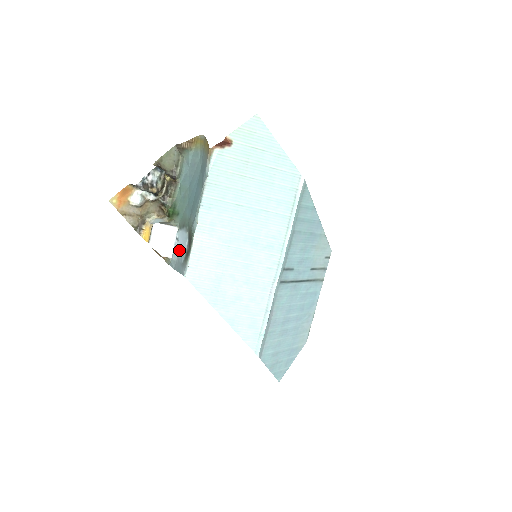
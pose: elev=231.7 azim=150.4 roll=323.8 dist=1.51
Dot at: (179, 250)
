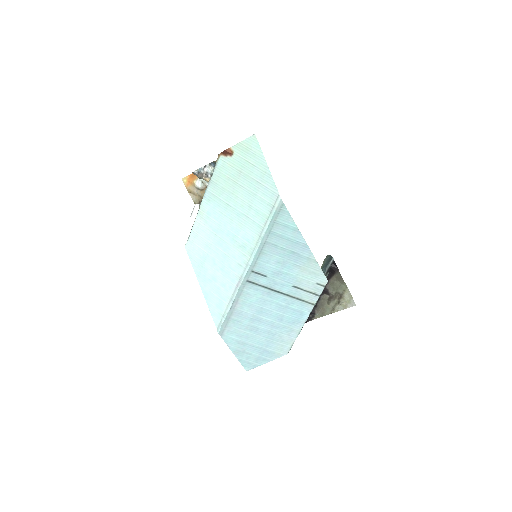
Dot at: occluded
